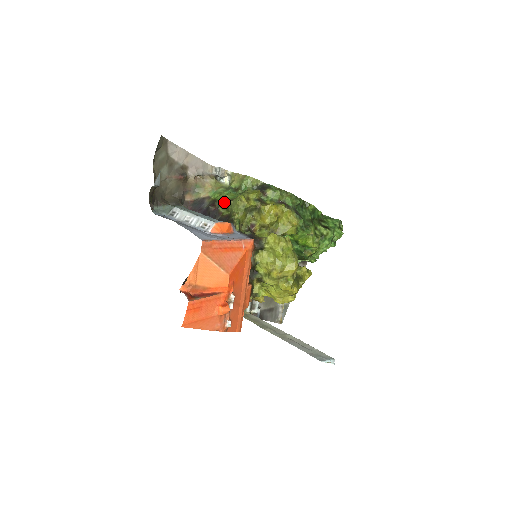
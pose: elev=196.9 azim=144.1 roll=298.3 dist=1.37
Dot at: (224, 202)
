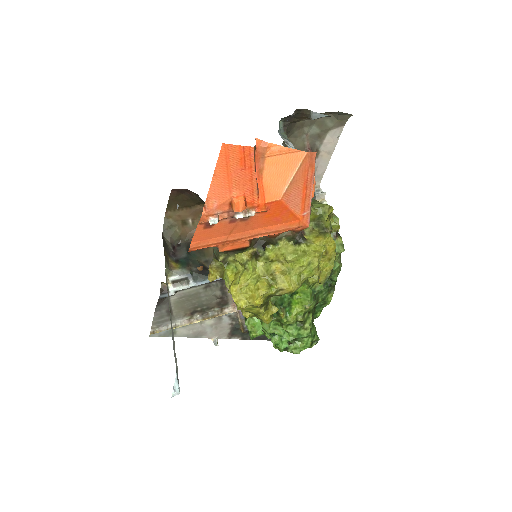
Dot at: occluded
